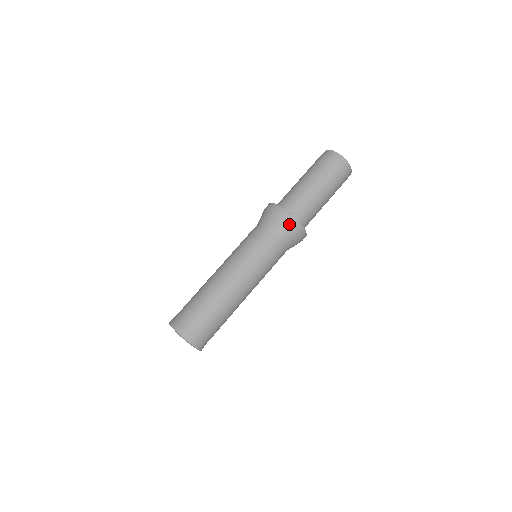
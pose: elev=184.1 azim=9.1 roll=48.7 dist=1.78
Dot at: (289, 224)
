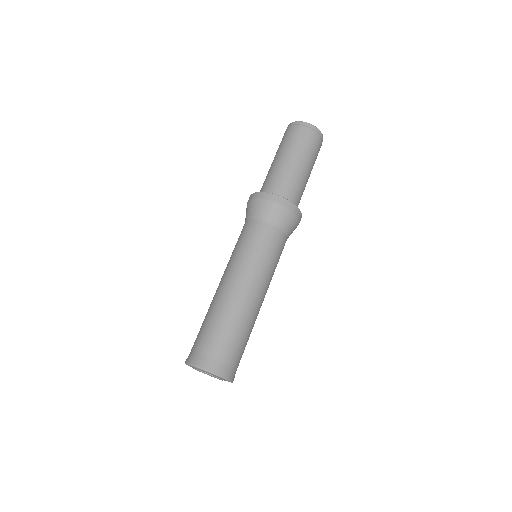
Dot at: (281, 207)
